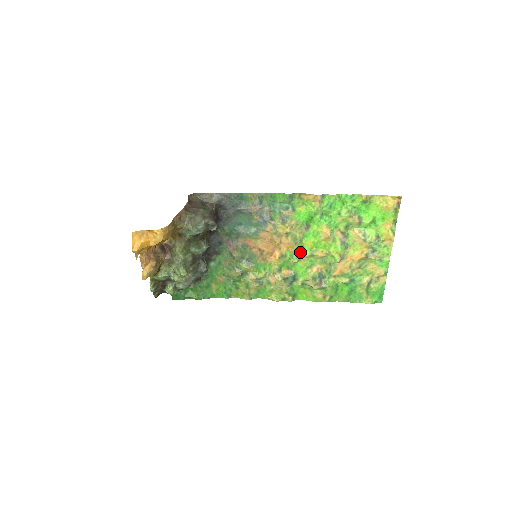
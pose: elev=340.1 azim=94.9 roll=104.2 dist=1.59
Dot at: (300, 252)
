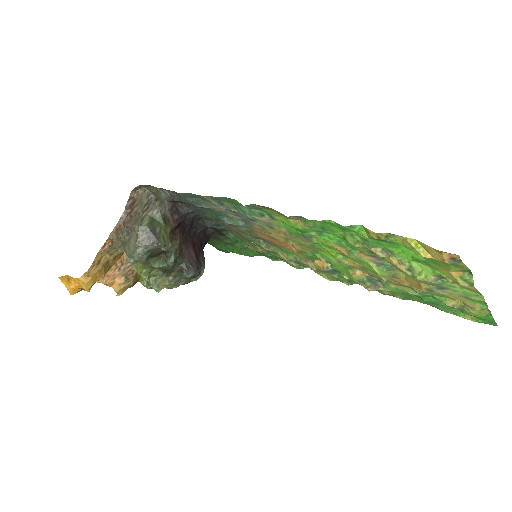
Dot at: (322, 254)
